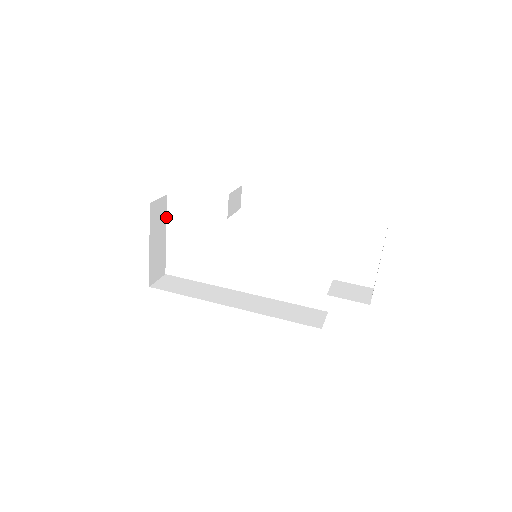
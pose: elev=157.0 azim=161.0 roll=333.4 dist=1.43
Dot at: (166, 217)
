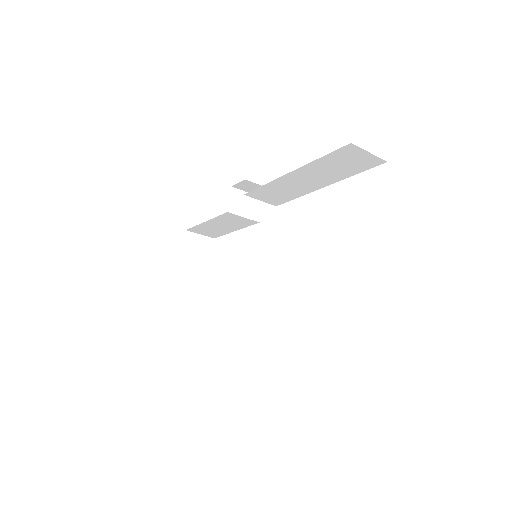
Dot at: occluded
